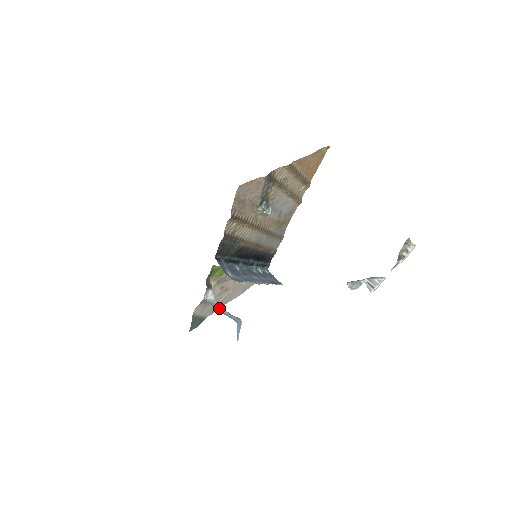
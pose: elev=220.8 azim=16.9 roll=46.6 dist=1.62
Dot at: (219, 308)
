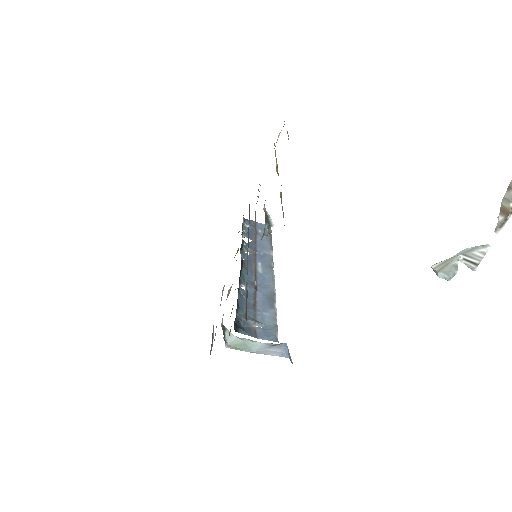
Dot at: (250, 346)
